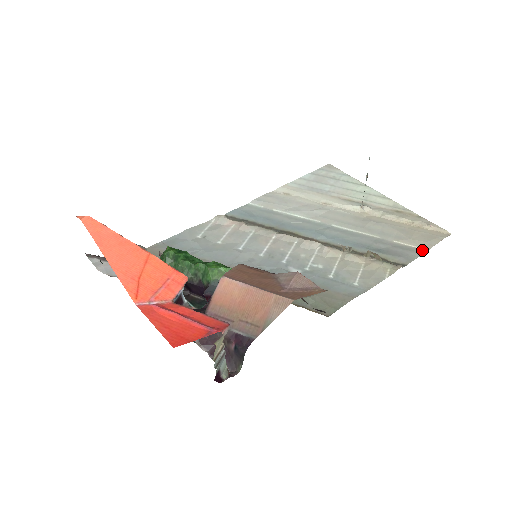
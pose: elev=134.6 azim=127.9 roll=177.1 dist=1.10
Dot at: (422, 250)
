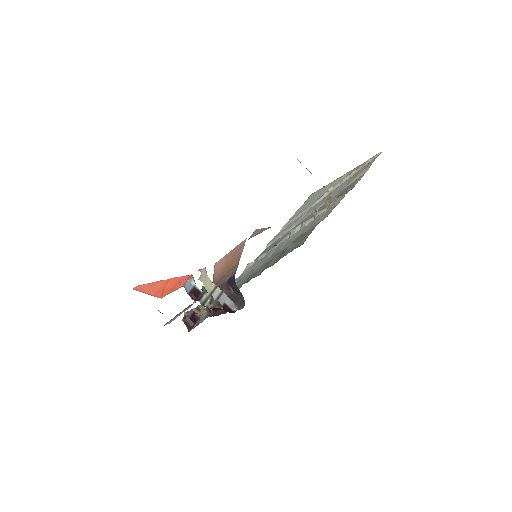
Dot at: occluded
